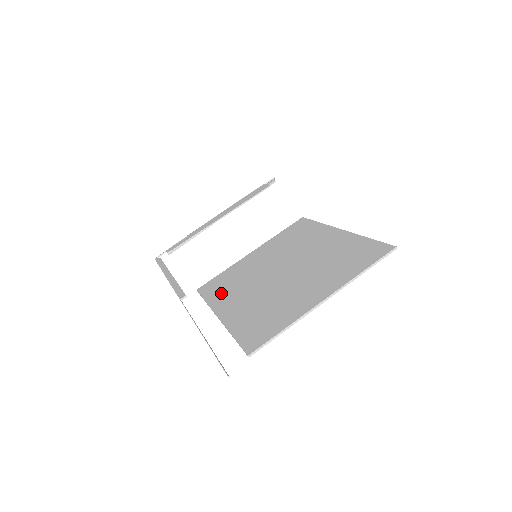
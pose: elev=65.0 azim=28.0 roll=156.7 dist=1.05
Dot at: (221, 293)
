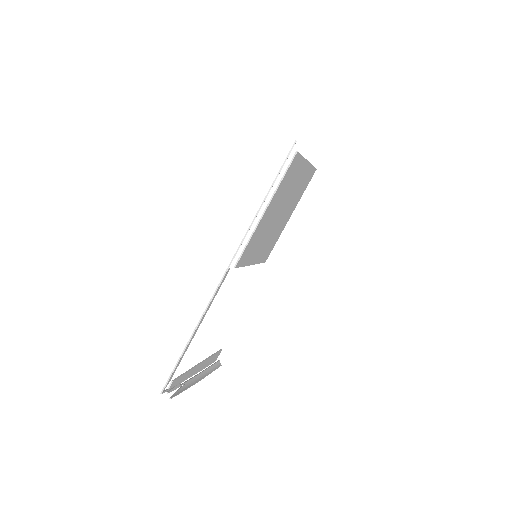
Dot at: (254, 236)
